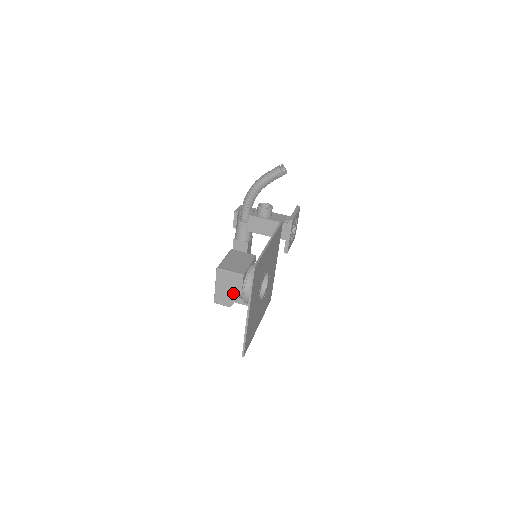
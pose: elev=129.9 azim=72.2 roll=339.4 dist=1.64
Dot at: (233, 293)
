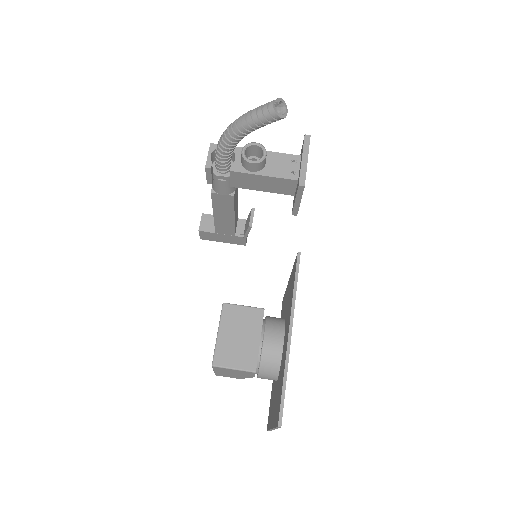
Dot at: (242, 376)
